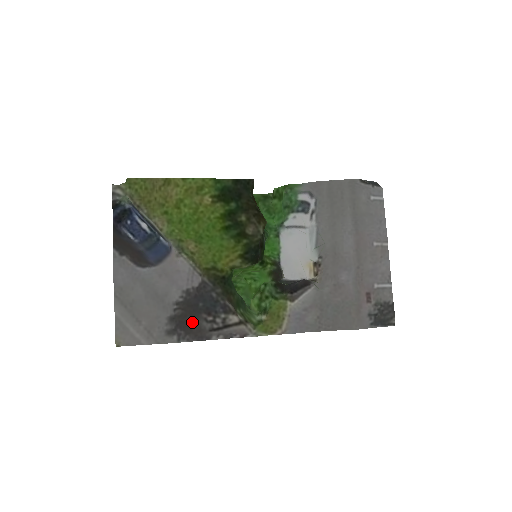
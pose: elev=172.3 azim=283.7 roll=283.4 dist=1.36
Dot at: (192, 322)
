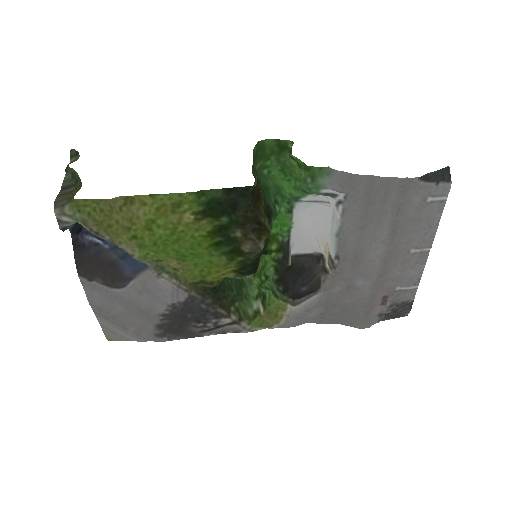
Dot at: (181, 329)
